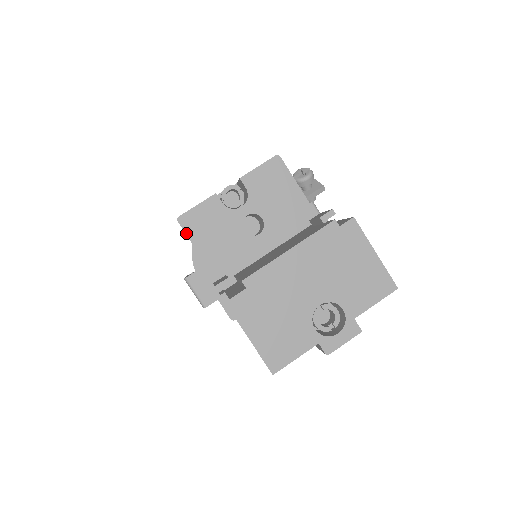
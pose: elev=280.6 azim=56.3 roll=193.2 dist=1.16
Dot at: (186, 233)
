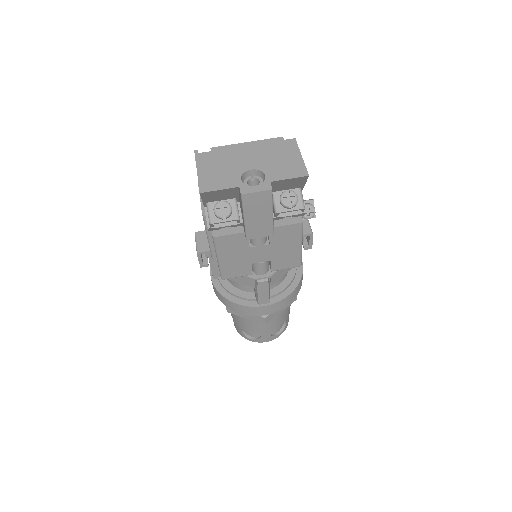
Dot at: occluded
